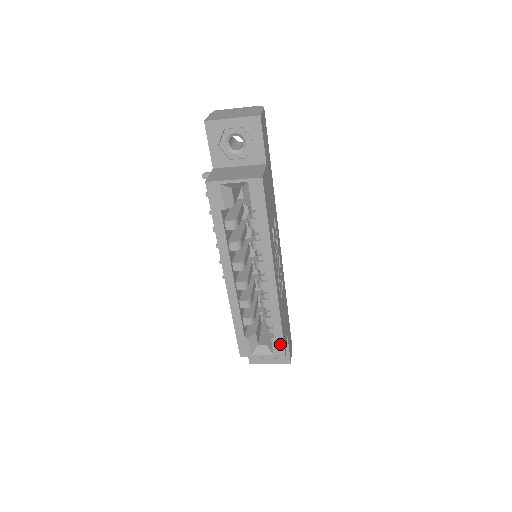
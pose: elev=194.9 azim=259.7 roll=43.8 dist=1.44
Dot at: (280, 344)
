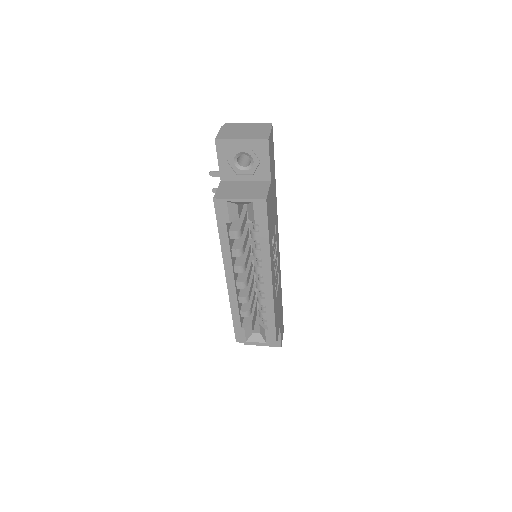
Dot at: (273, 335)
